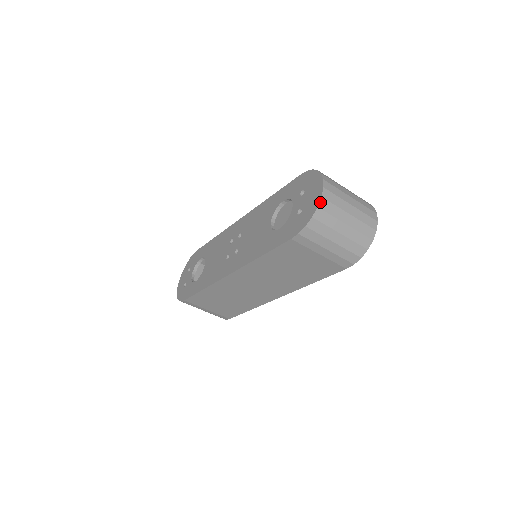
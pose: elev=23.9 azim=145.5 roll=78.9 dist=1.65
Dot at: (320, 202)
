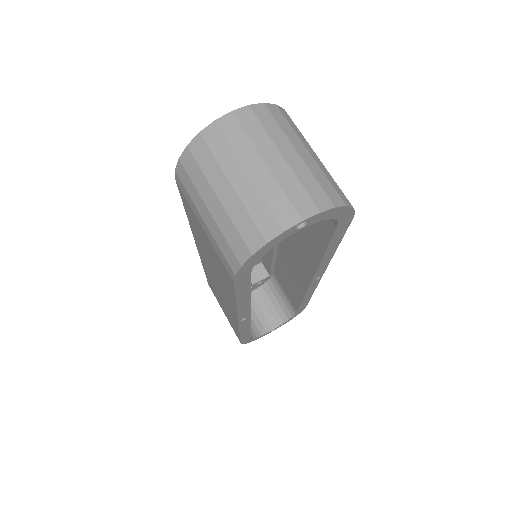
Dot at: (208, 127)
